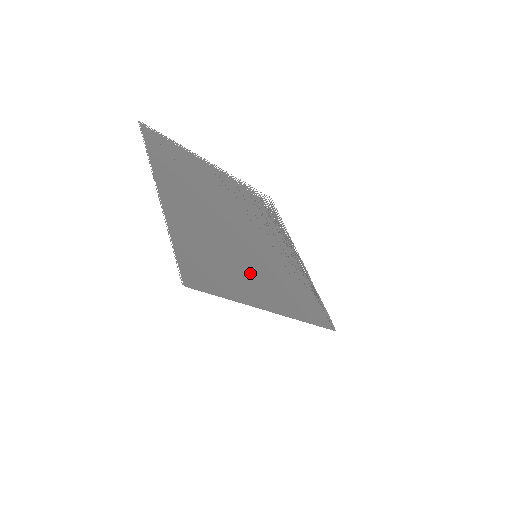
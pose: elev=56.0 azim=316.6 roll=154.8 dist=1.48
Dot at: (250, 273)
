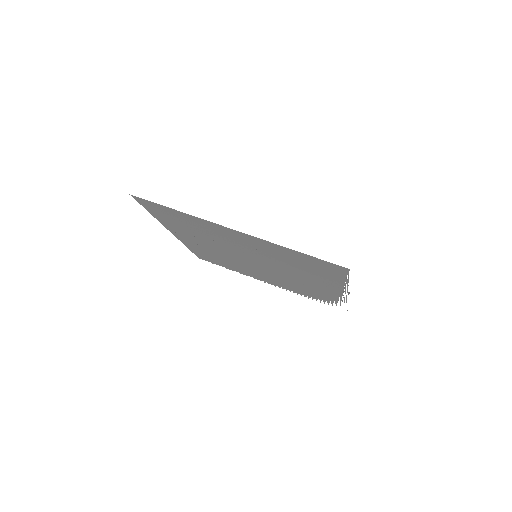
Dot at: (228, 239)
